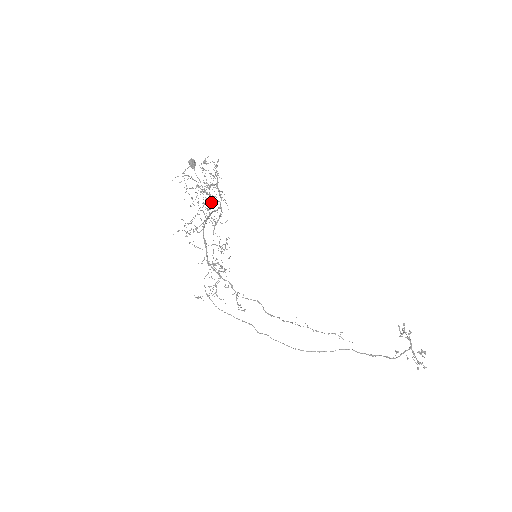
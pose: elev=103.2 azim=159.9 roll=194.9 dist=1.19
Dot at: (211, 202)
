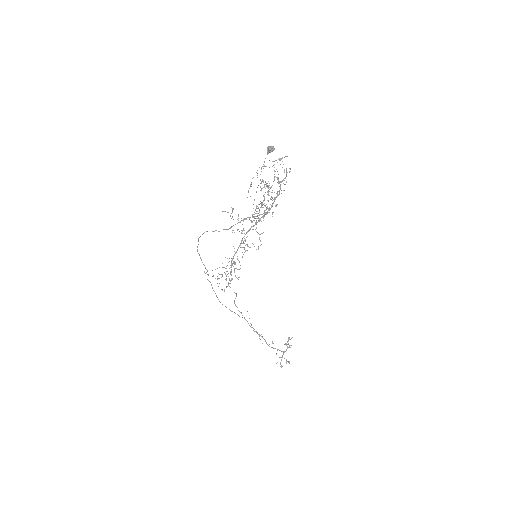
Dot at: (262, 204)
